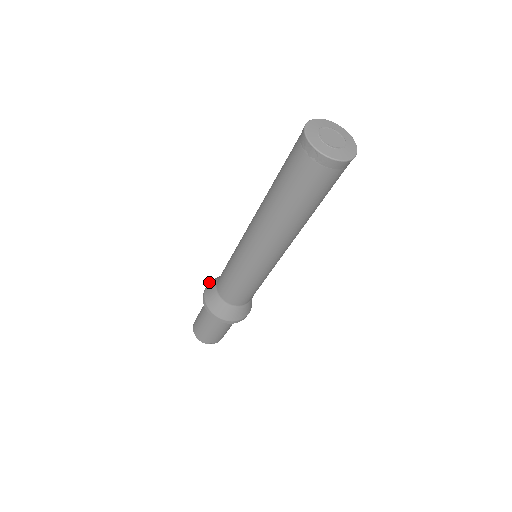
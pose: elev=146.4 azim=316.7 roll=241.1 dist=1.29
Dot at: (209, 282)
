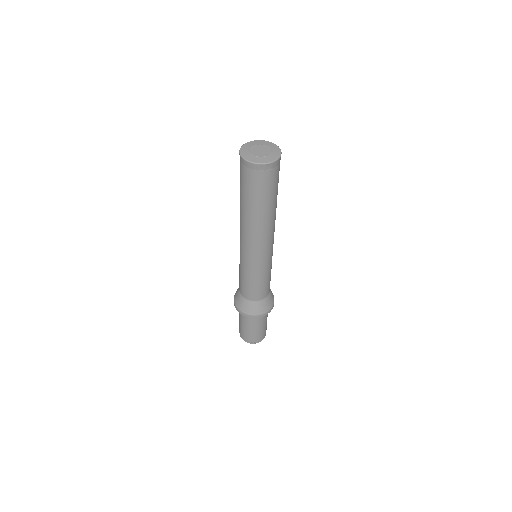
Dot at: (235, 305)
